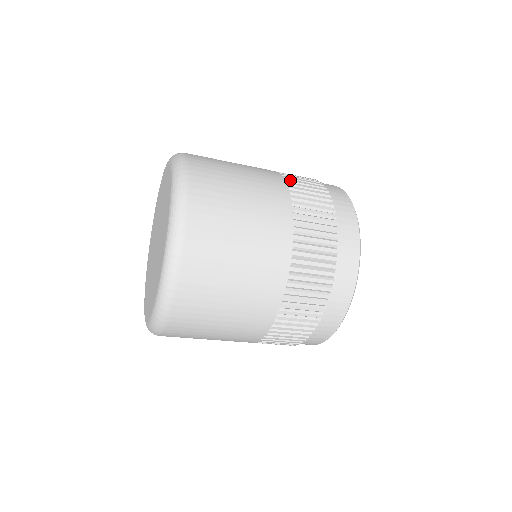
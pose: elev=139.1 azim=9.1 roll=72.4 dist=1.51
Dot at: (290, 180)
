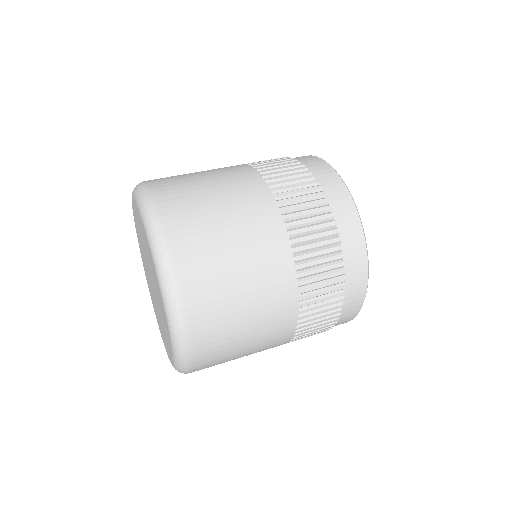
Dot at: (258, 166)
